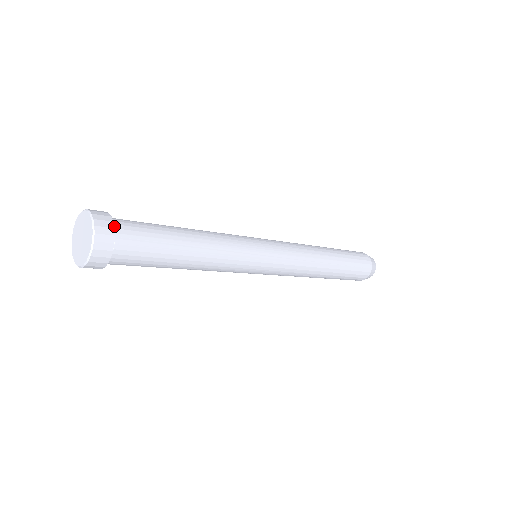
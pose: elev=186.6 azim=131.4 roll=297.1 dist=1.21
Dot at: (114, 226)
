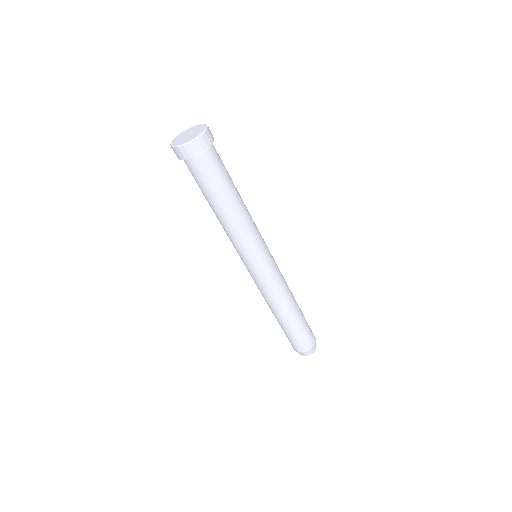
Dot at: occluded
